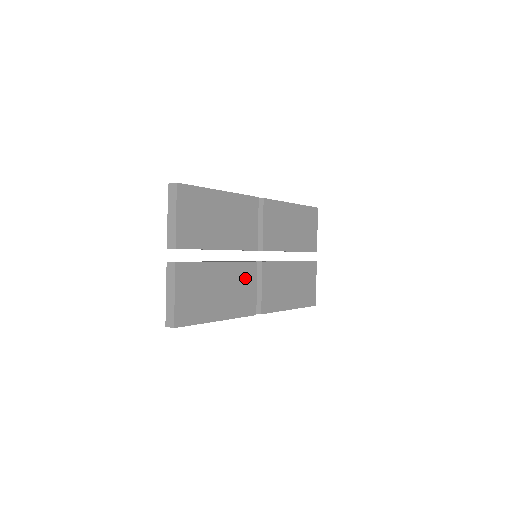
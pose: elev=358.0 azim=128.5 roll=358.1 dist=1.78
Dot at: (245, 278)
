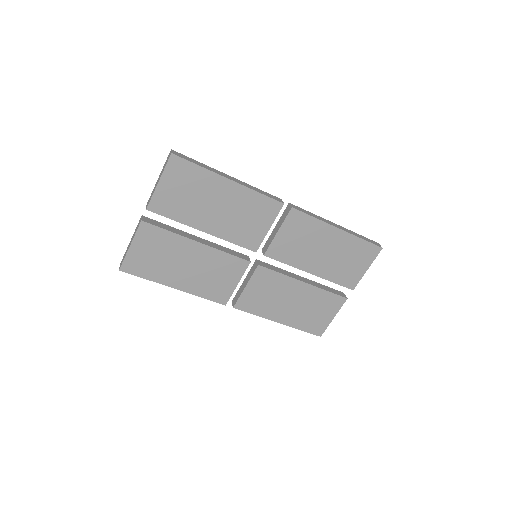
Dot at: (226, 269)
